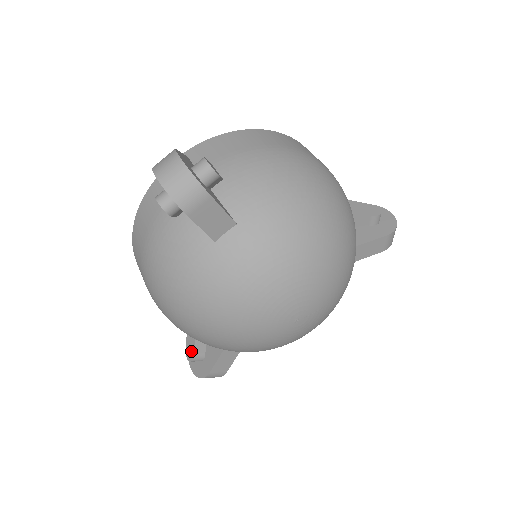
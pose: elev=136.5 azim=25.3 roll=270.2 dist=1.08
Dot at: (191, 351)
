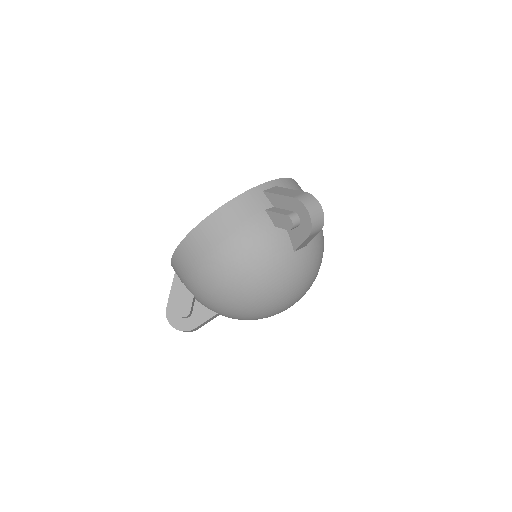
Dot at: (185, 309)
